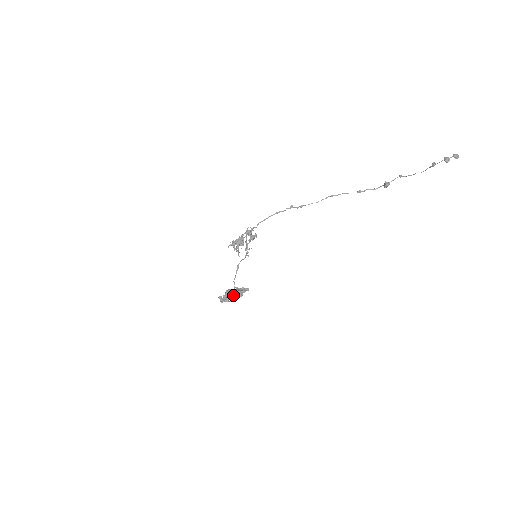
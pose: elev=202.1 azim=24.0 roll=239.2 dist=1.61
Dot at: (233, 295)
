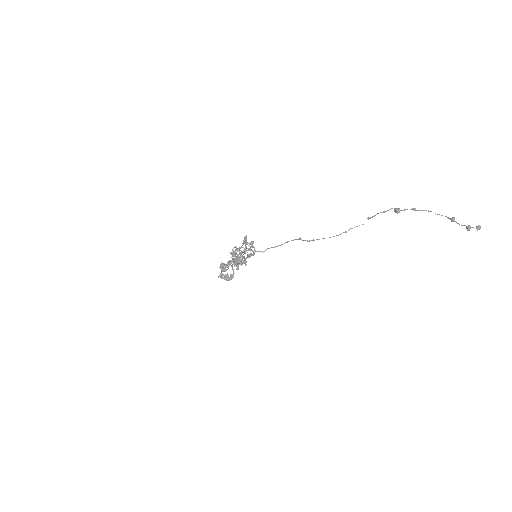
Dot at: occluded
